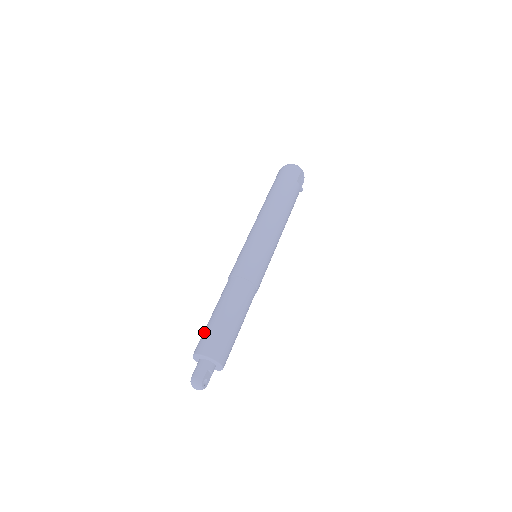
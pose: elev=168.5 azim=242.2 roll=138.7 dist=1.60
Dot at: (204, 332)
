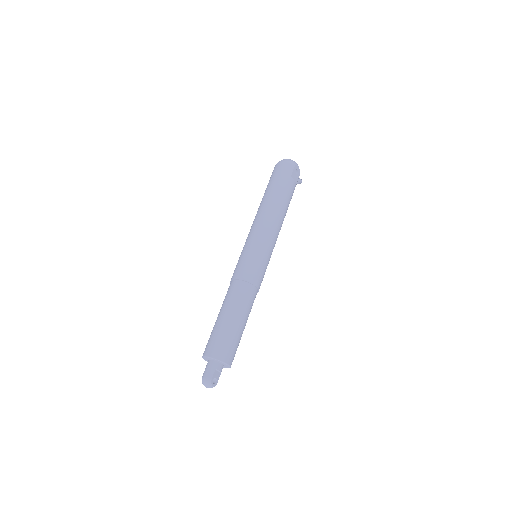
Dot at: (210, 335)
